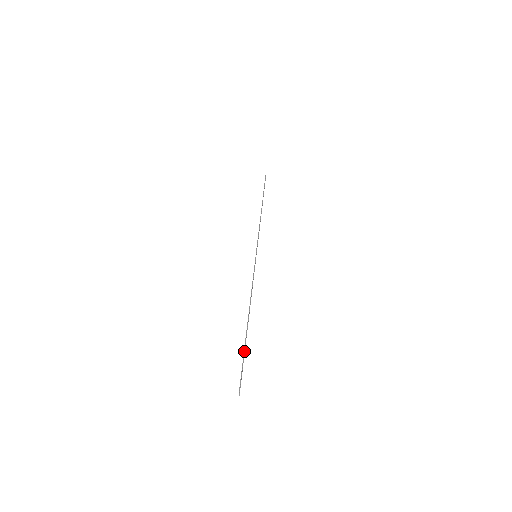
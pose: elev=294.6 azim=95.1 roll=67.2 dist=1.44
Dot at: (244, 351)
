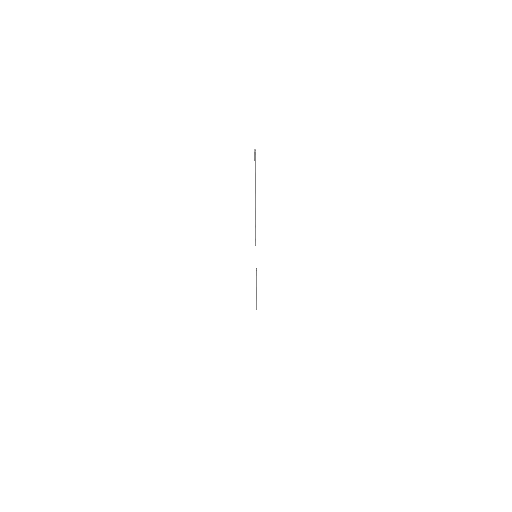
Dot at: (255, 184)
